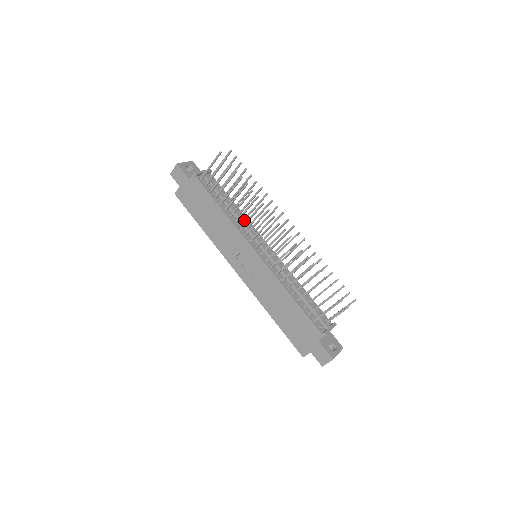
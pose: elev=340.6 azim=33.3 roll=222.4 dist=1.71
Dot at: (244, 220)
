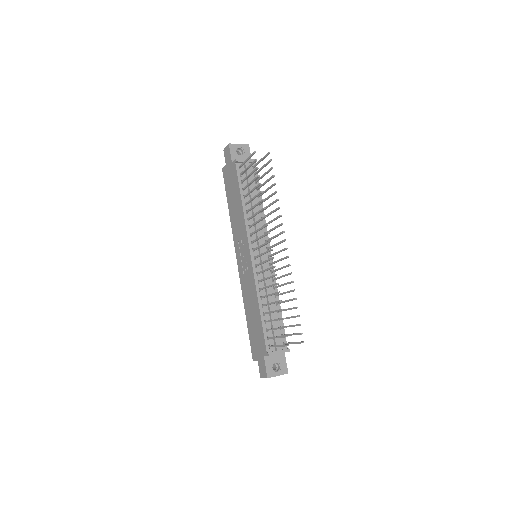
Dot at: occluded
